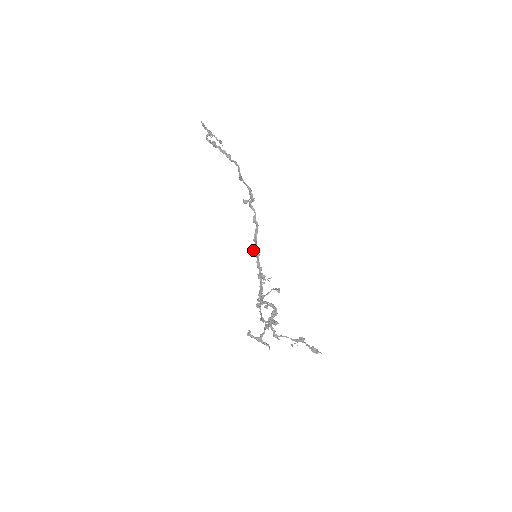
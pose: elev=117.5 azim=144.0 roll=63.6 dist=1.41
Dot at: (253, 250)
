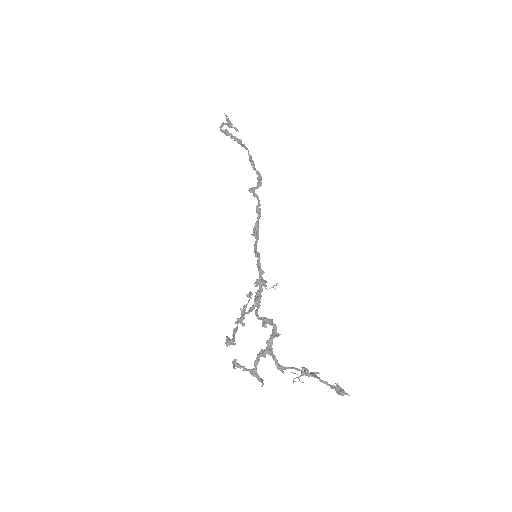
Dot at: (254, 249)
